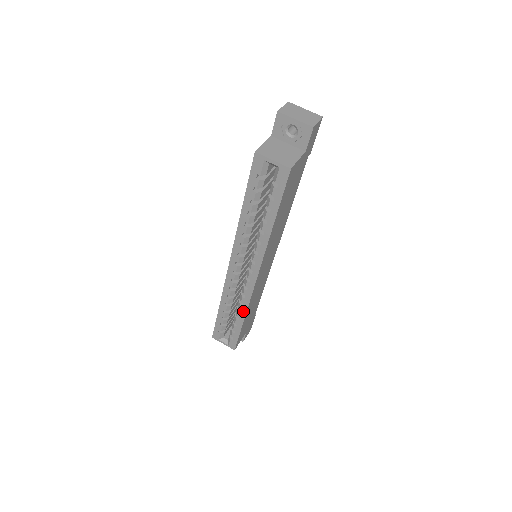
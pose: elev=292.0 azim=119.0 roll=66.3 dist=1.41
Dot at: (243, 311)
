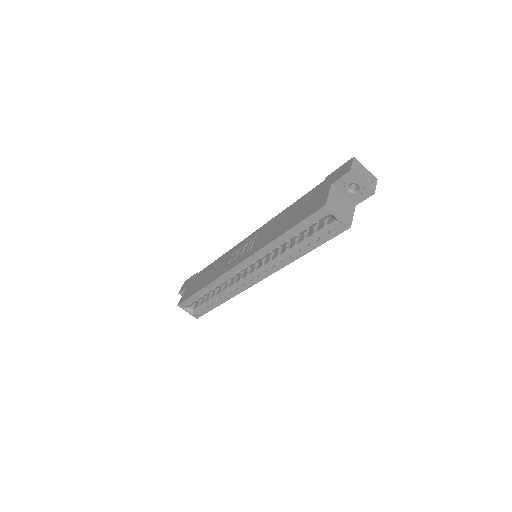
Dot at: (227, 297)
